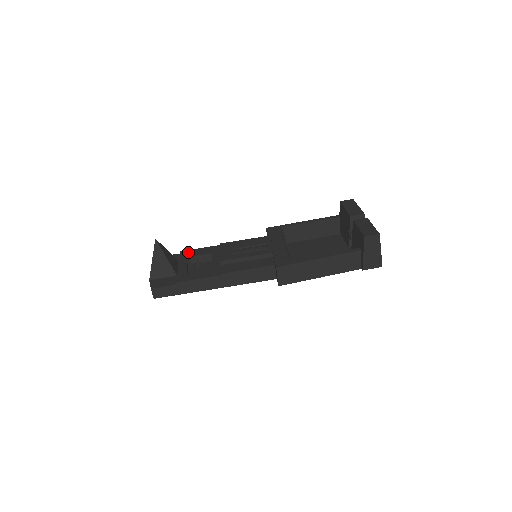
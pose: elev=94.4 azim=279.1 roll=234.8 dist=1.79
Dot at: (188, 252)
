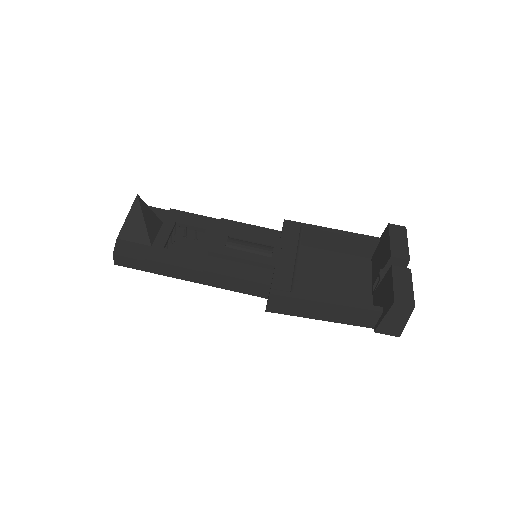
Dot at: (179, 214)
